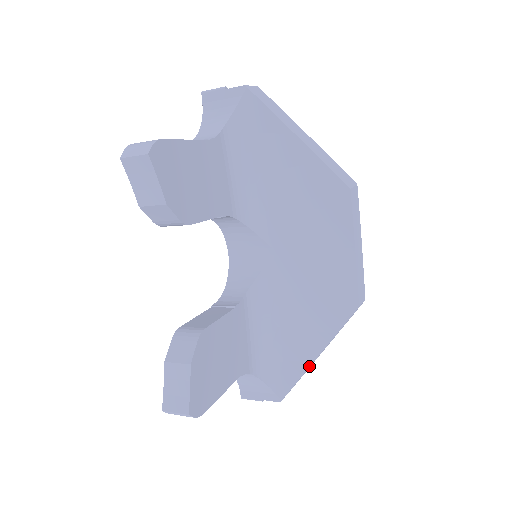
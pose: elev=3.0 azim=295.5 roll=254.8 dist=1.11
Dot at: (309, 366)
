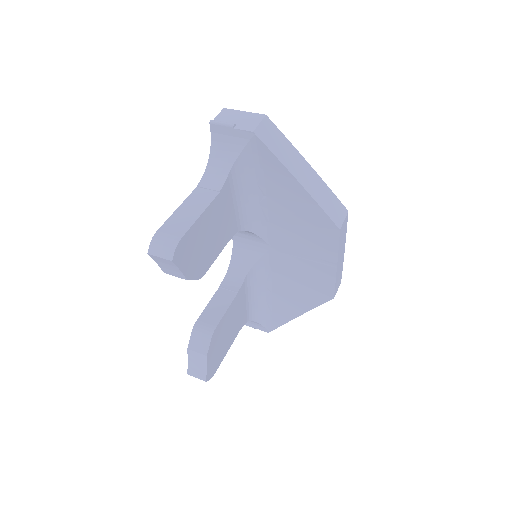
Dot at: occluded
